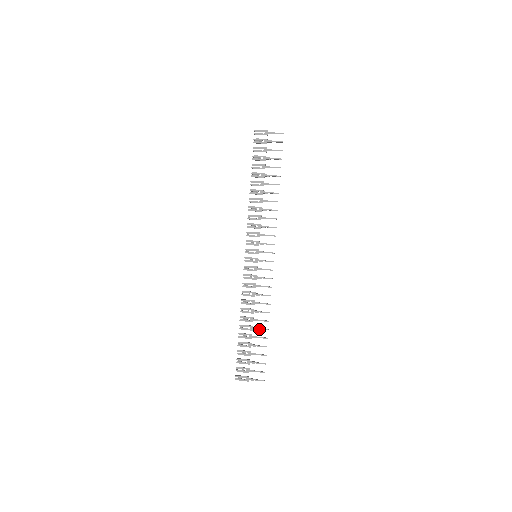
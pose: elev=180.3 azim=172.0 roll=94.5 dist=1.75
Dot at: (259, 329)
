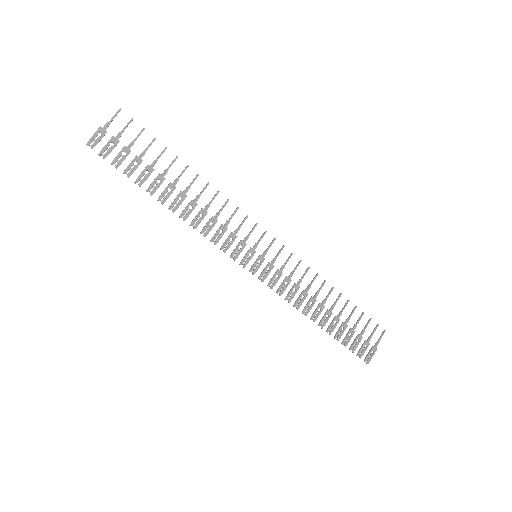
Dot at: (335, 304)
